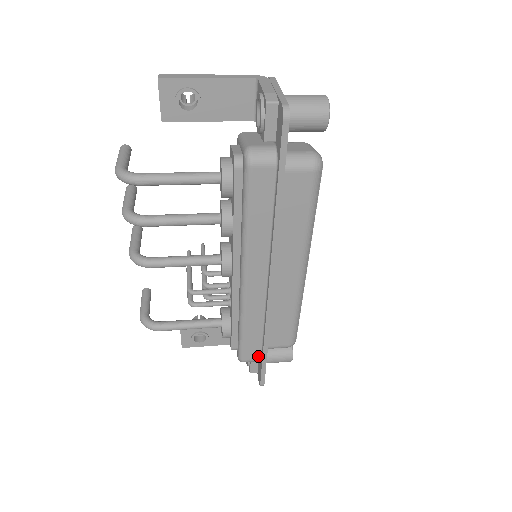
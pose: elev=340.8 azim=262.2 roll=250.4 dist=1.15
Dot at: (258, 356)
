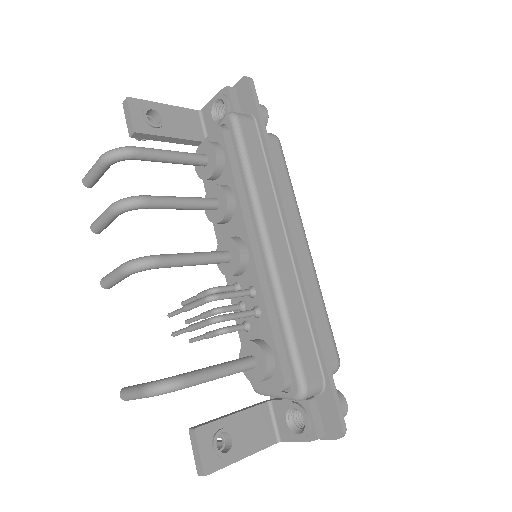
Dot at: (319, 374)
